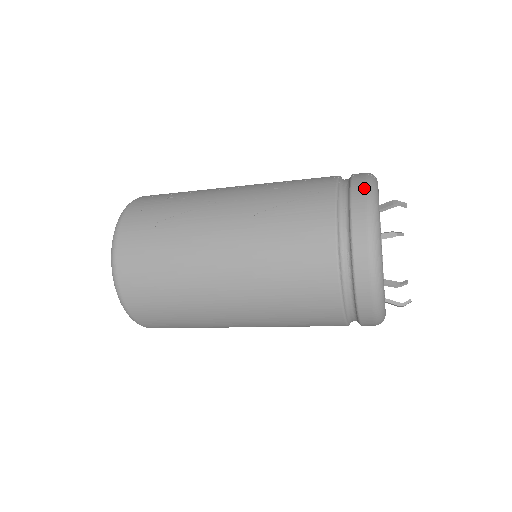
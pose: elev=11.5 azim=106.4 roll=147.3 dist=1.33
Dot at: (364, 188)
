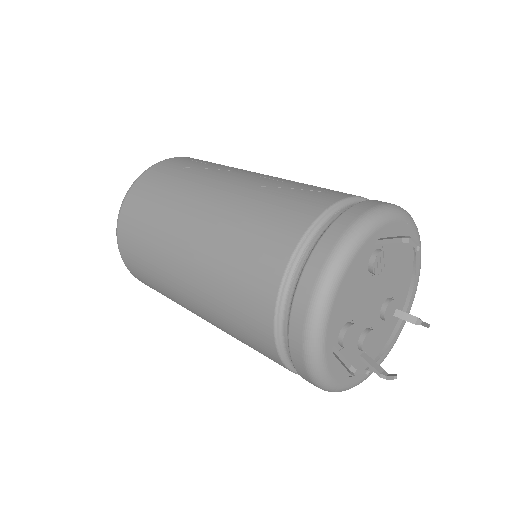
Dot at: (378, 203)
